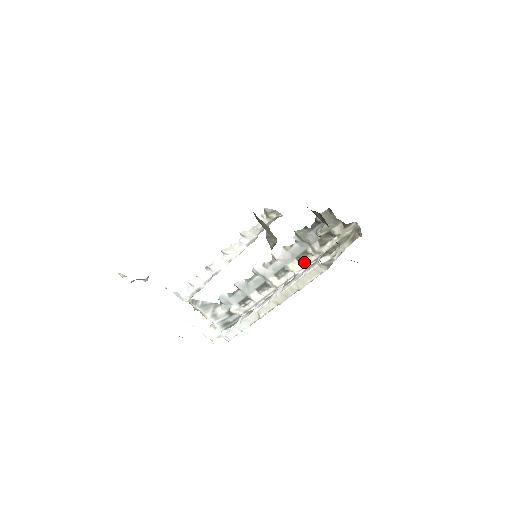
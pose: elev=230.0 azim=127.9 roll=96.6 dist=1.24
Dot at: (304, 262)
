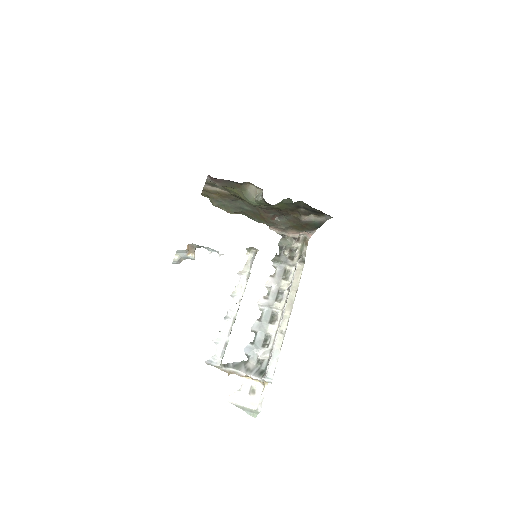
Dot at: (289, 280)
